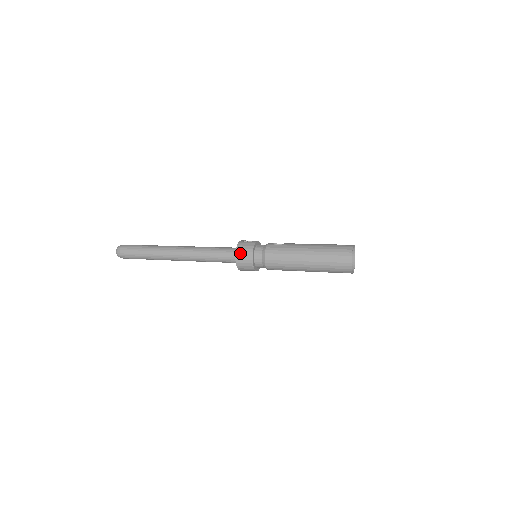
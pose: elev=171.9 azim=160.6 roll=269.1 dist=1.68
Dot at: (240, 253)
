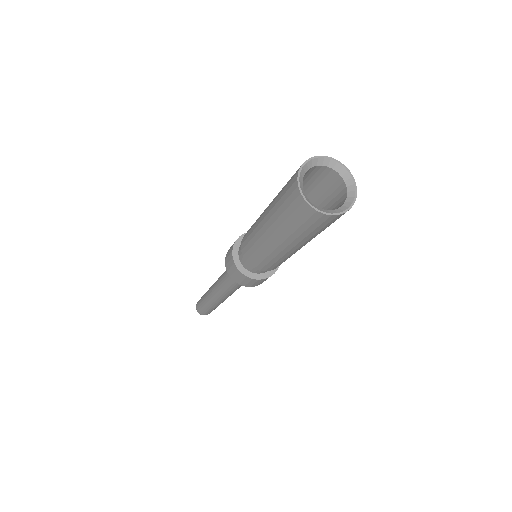
Dot at: (227, 259)
